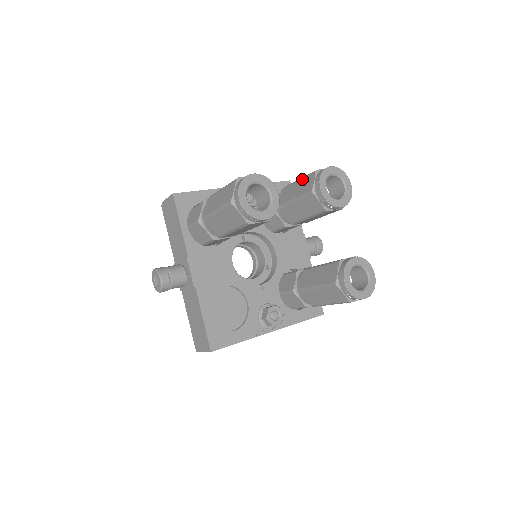
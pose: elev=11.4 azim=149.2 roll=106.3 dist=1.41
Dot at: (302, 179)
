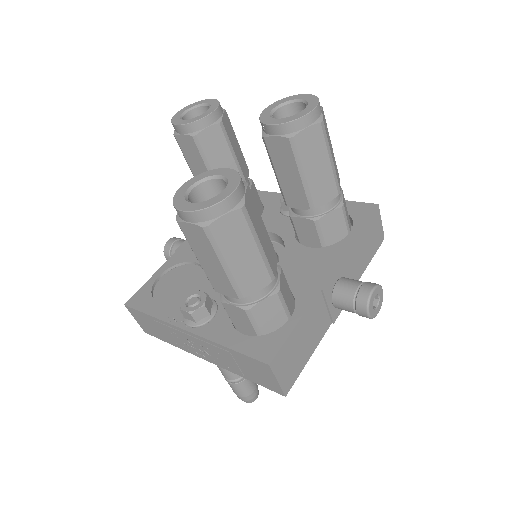
Dot at: occluded
